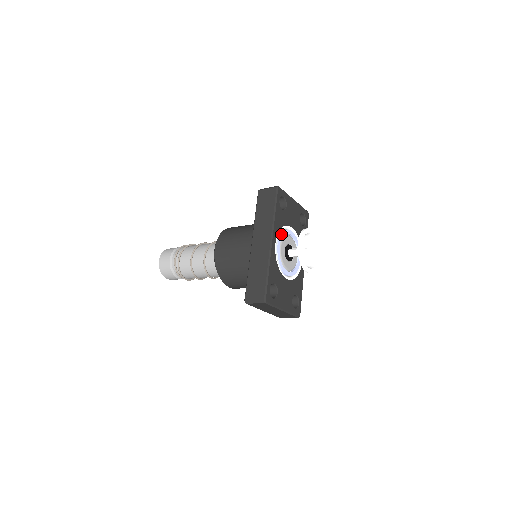
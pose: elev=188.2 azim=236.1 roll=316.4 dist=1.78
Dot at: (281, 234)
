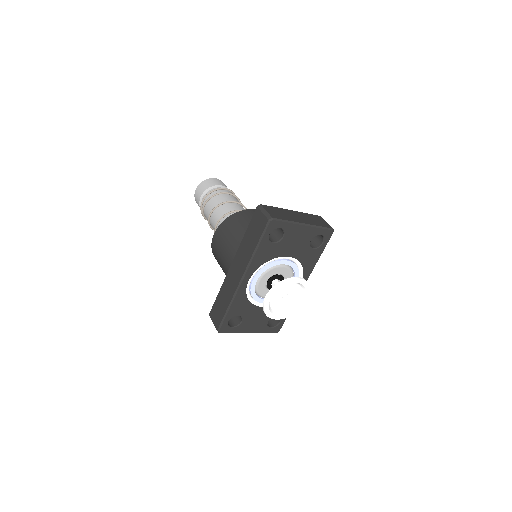
Dot at: (263, 268)
